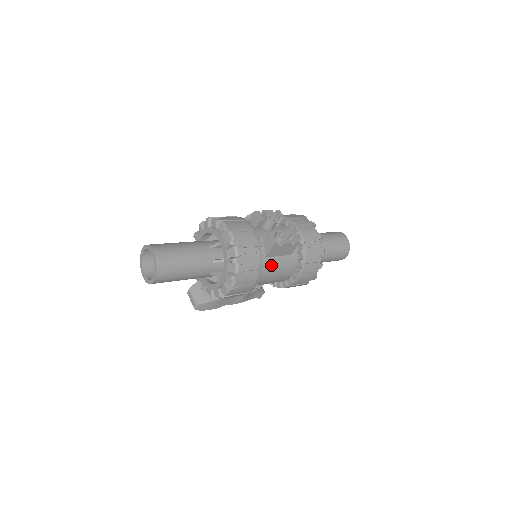
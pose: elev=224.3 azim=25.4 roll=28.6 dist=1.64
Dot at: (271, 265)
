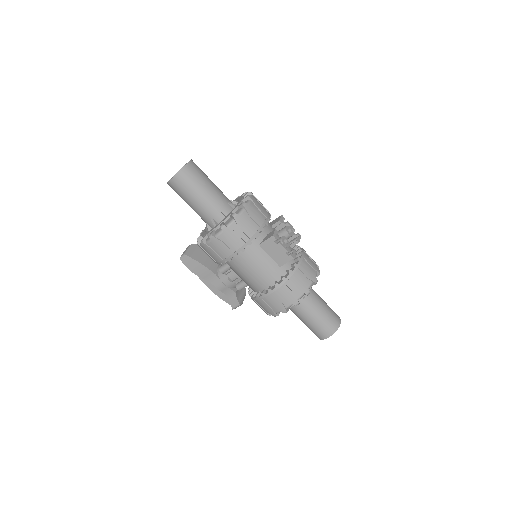
Dot at: (258, 256)
